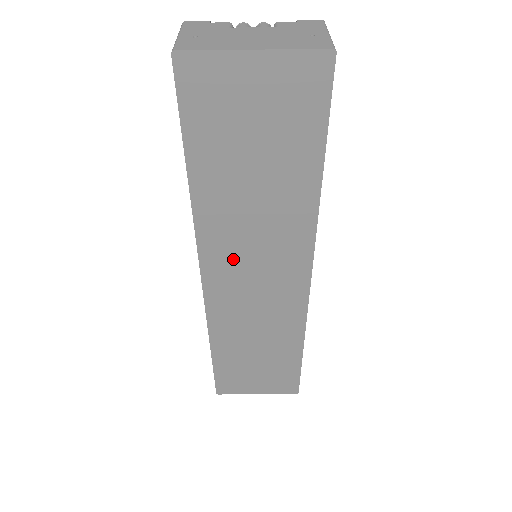
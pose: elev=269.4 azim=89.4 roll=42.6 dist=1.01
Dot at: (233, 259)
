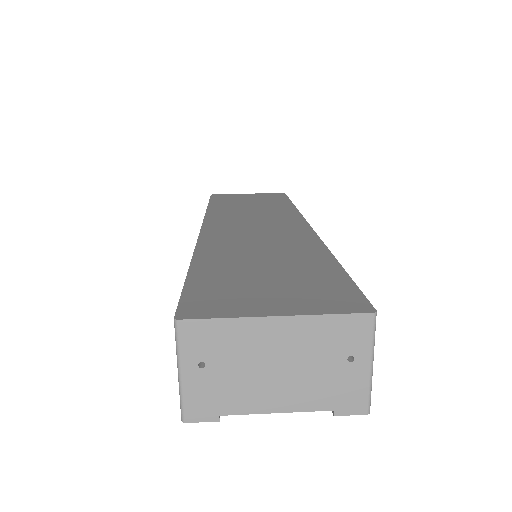
Dot at: (234, 221)
